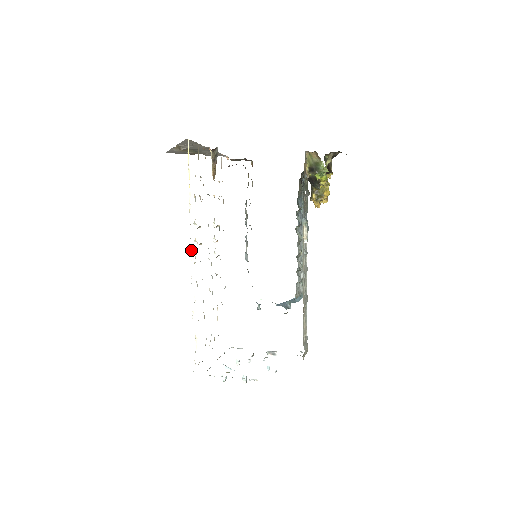
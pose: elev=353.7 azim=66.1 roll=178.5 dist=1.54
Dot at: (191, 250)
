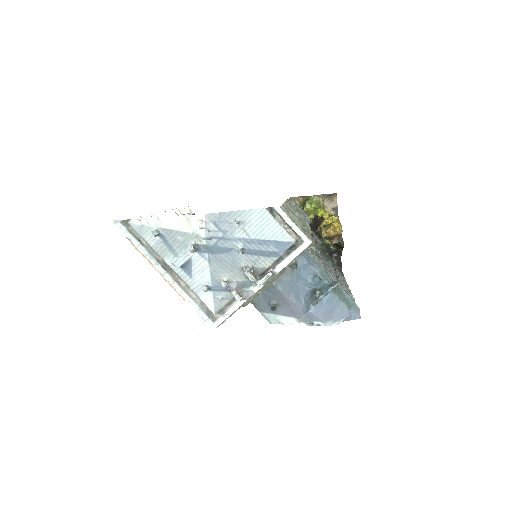
Dot at: occluded
